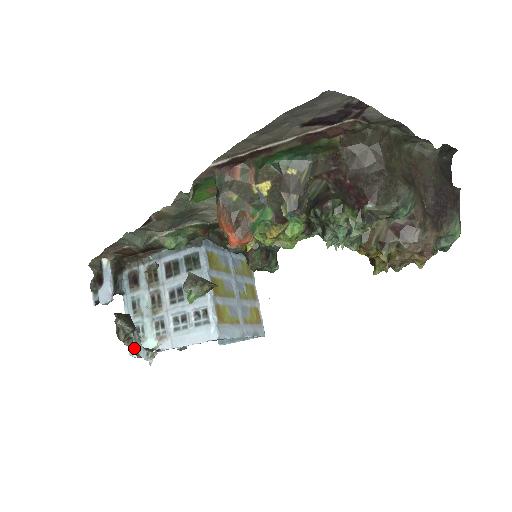
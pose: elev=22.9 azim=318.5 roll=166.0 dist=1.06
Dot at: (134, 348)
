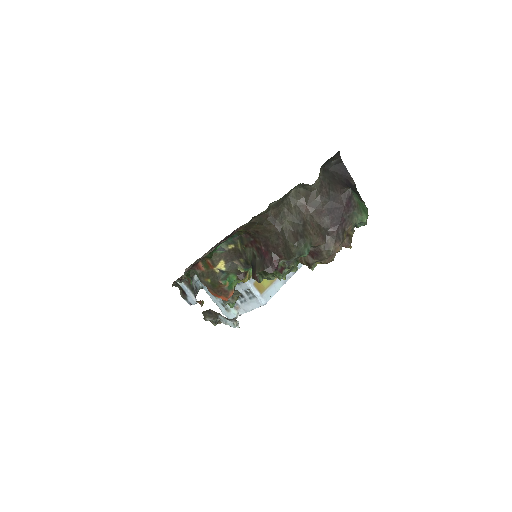
Dot at: (225, 324)
